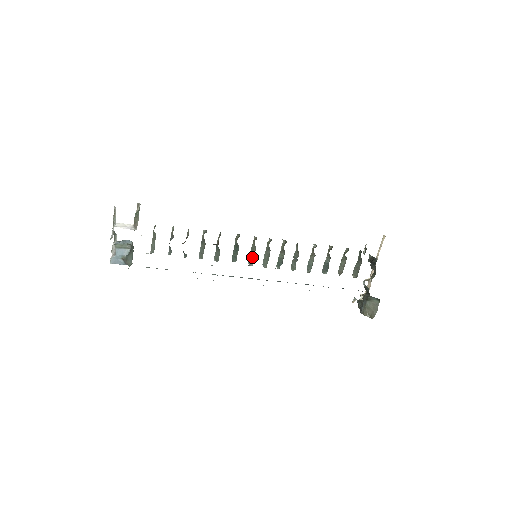
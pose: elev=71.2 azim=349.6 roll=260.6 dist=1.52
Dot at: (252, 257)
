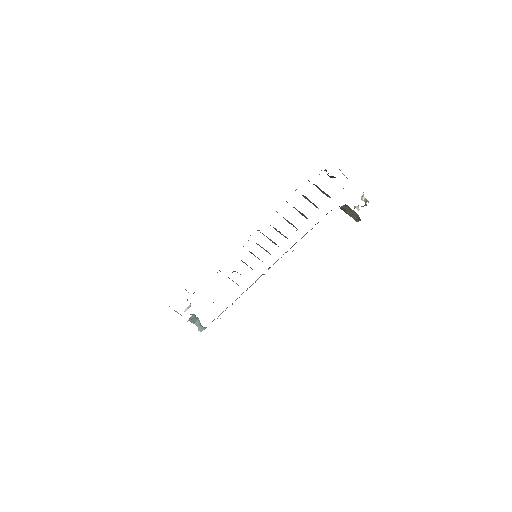
Dot at: occluded
